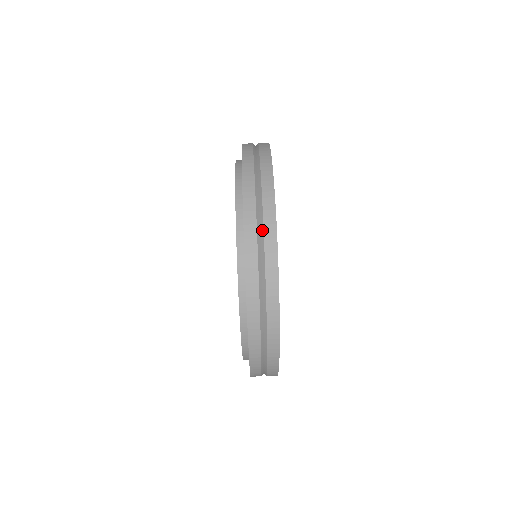
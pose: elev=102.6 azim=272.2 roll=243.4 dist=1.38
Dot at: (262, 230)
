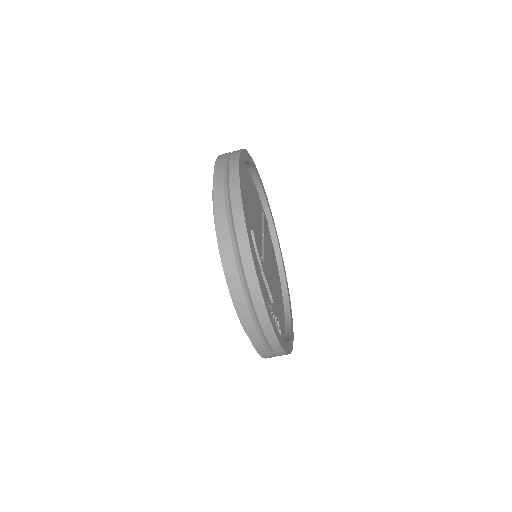
Dot at: occluded
